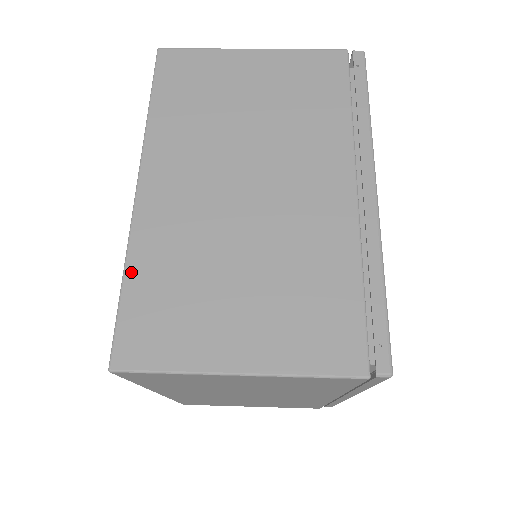
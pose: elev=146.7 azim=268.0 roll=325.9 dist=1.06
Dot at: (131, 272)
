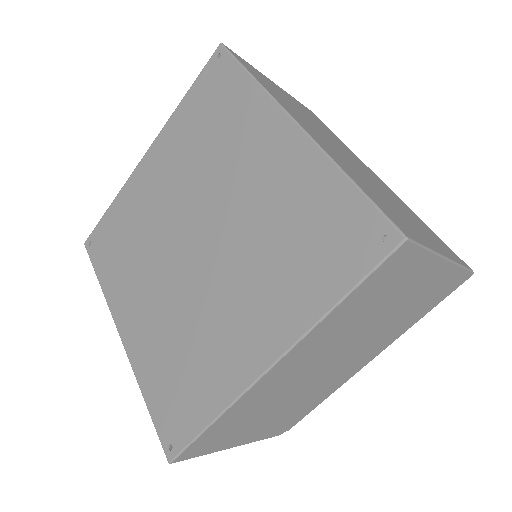
Dot at: (350, 176)
